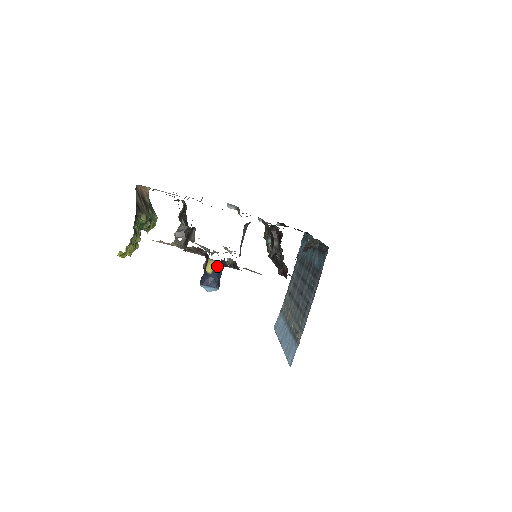
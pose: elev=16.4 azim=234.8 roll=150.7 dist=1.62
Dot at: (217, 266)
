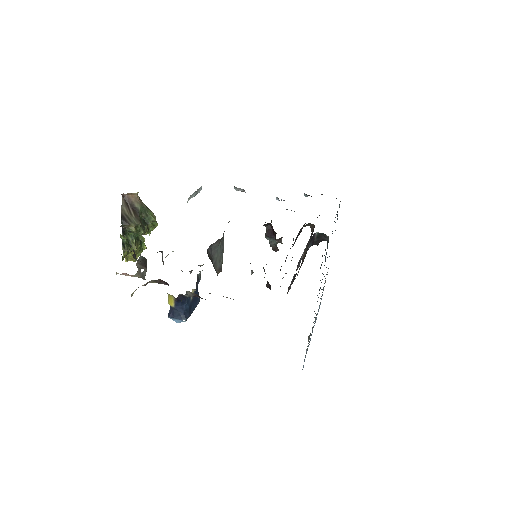
Dot at: (177, 300)
